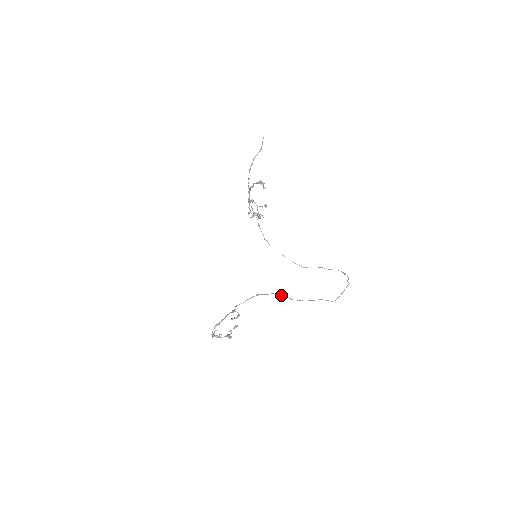
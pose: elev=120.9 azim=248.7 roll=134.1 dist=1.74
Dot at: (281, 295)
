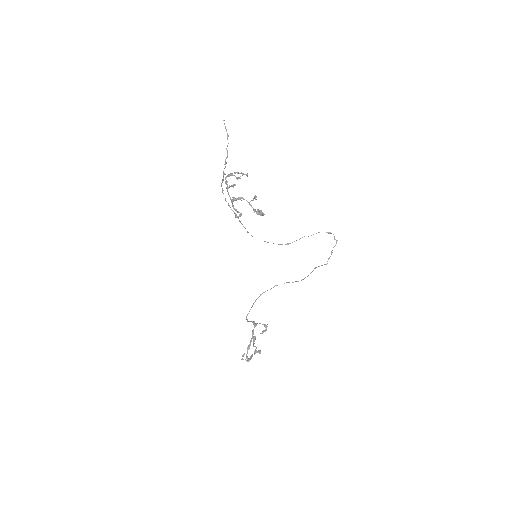
Dot at: (284, 283)
